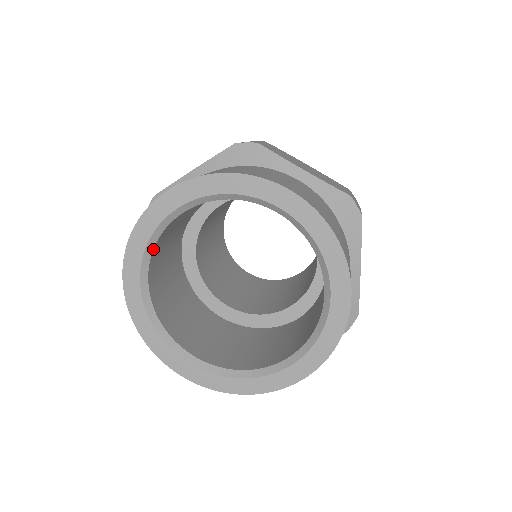
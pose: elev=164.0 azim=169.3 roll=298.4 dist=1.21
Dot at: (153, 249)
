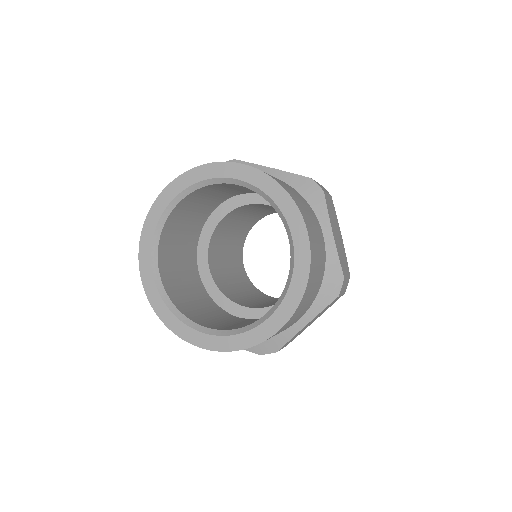
Dot at: (159, 241)
